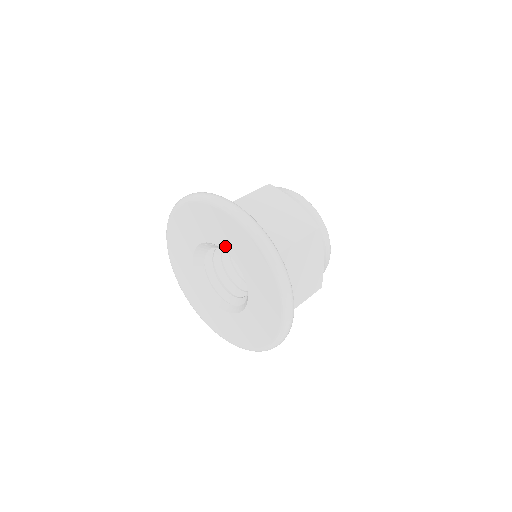
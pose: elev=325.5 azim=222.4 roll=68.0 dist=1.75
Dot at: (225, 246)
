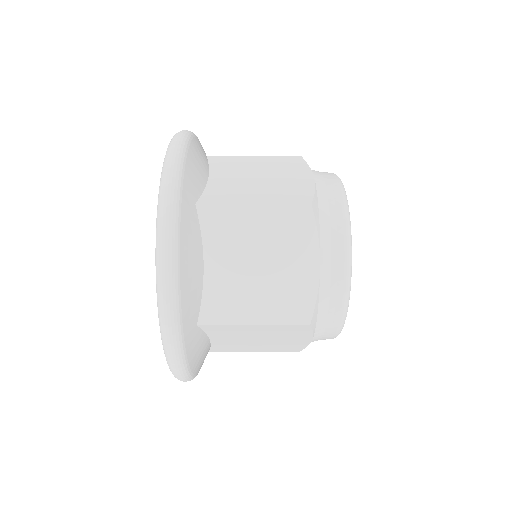
Dot at: occluded
